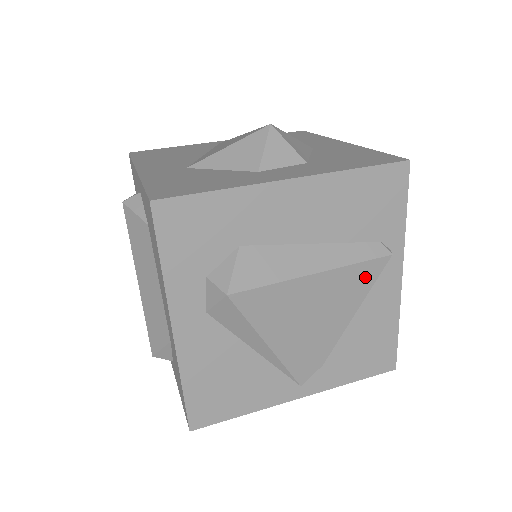
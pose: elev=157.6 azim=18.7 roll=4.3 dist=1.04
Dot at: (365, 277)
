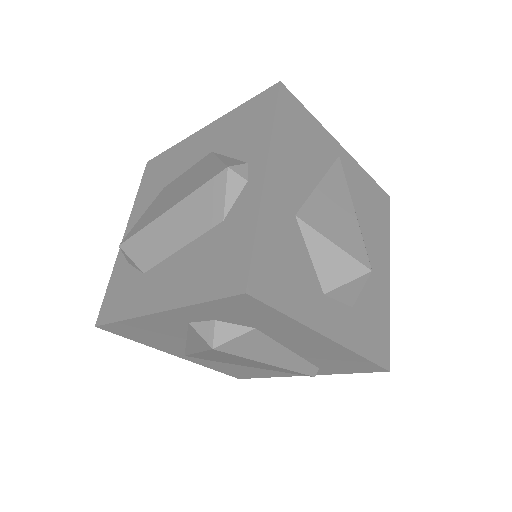
Dot at: (288, 372)
